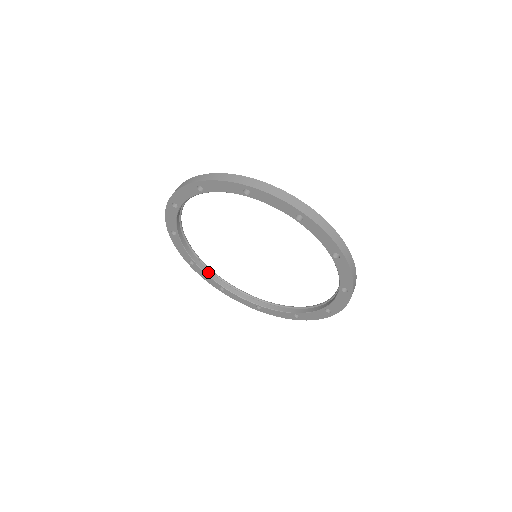
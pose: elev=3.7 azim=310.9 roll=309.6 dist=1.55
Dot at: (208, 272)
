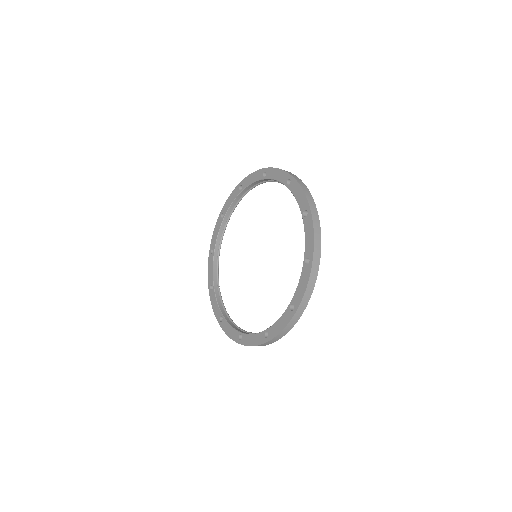
Dot at: (219, 300)
